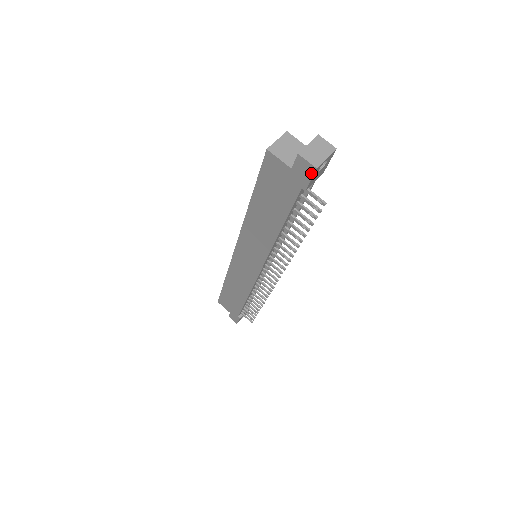
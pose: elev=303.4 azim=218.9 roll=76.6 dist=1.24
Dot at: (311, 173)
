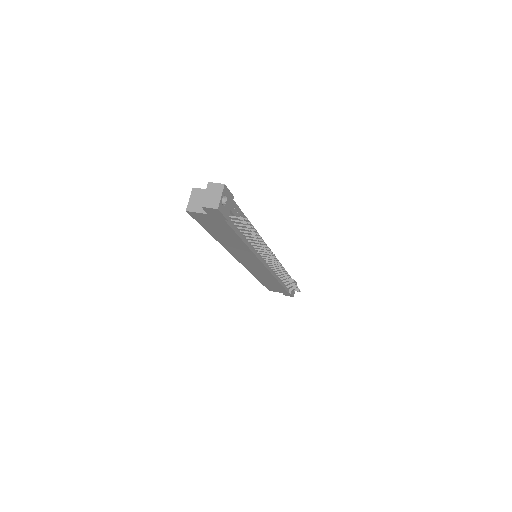
Dot at: (218, 212)
